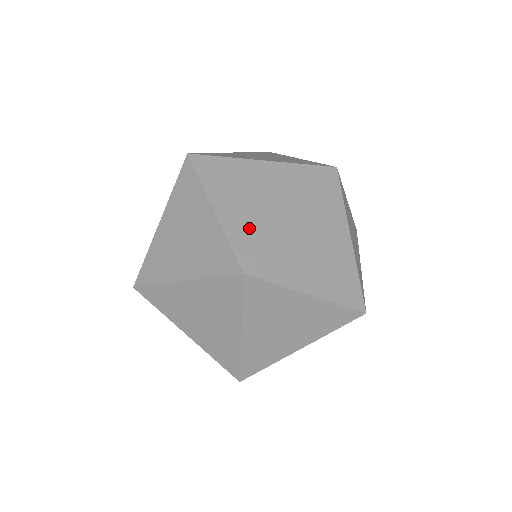
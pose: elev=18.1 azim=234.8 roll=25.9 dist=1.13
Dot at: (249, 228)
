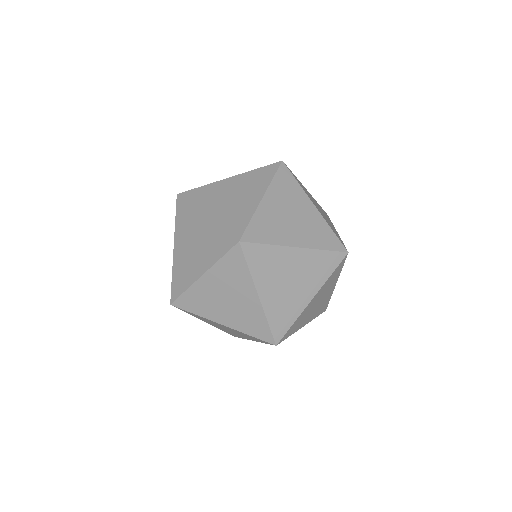
Dot at: (268, 226)
